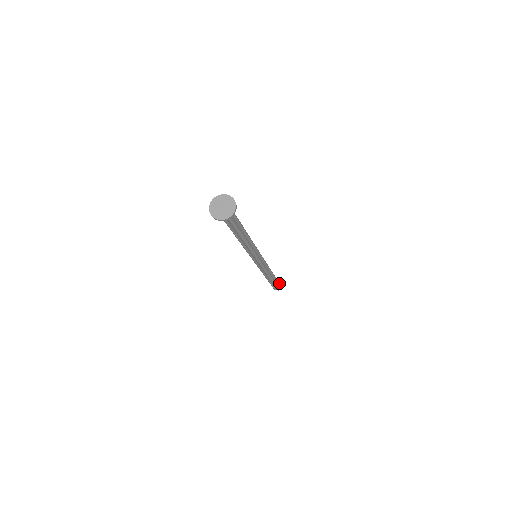
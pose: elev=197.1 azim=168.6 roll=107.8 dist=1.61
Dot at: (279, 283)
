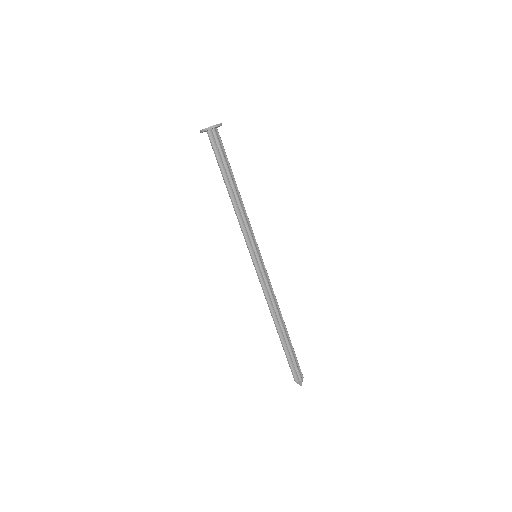
Dot at: (299, 366)
